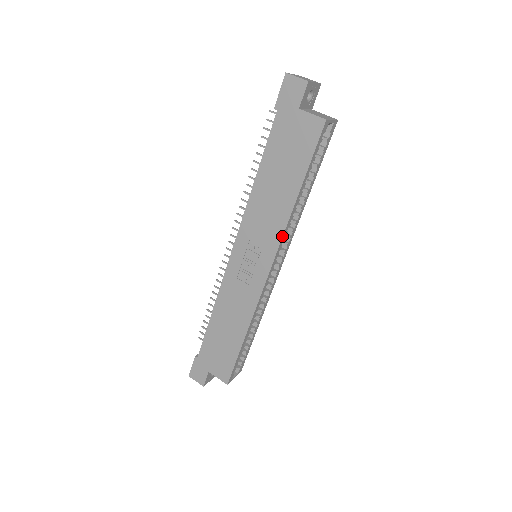
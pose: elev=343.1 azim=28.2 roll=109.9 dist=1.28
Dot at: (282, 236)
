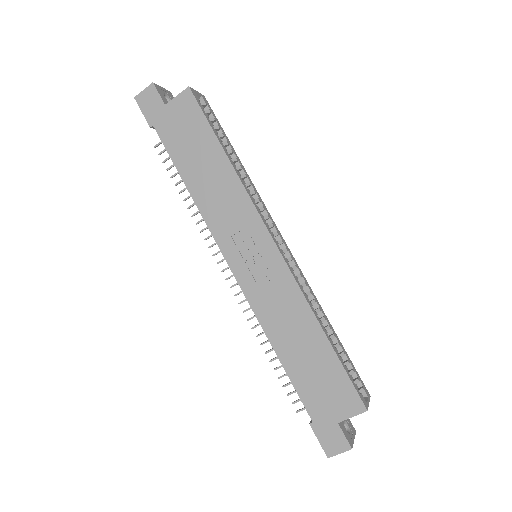
Dot at: (251, 201)
